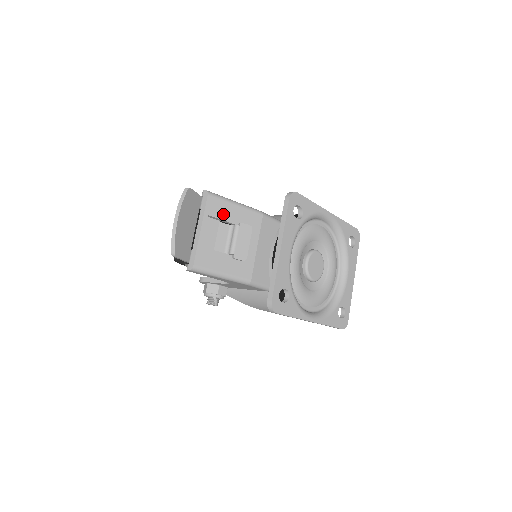
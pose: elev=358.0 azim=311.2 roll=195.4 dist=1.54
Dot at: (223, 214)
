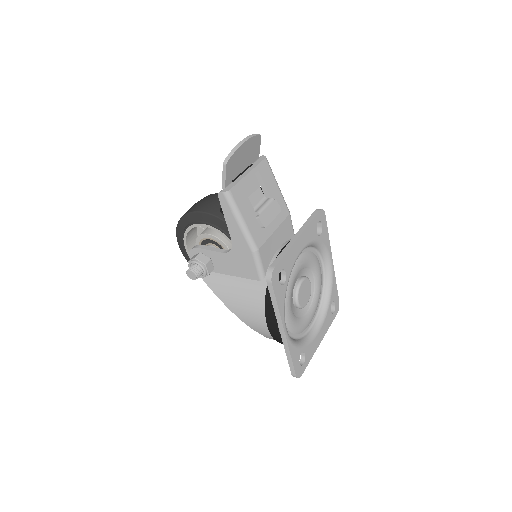
Dot at: (267, 181)
